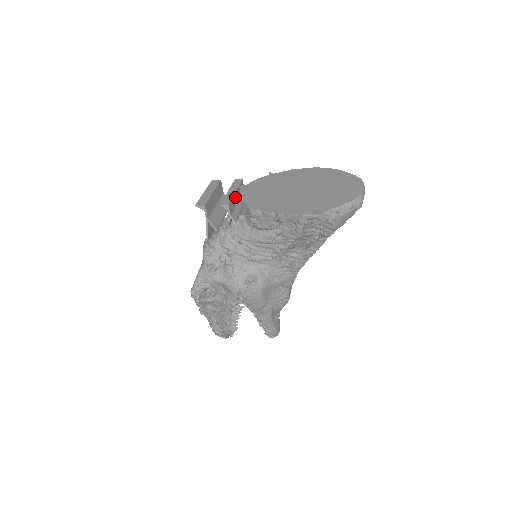
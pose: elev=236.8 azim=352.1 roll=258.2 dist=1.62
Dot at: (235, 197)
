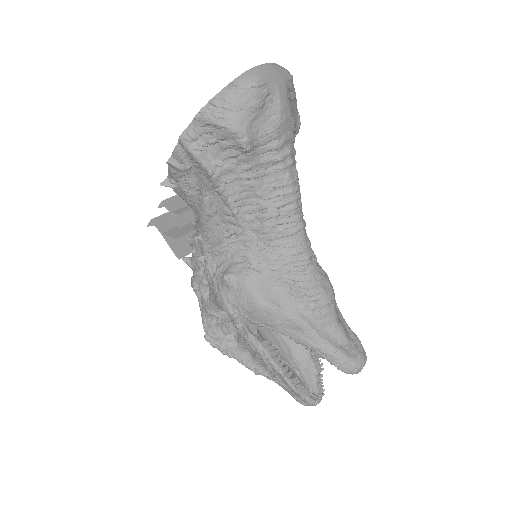
Dot at: occluded
